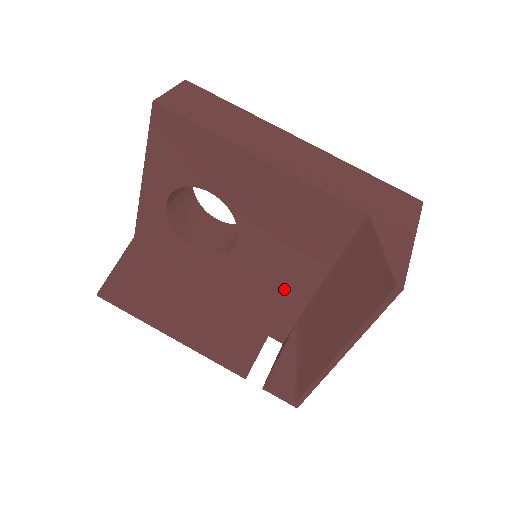
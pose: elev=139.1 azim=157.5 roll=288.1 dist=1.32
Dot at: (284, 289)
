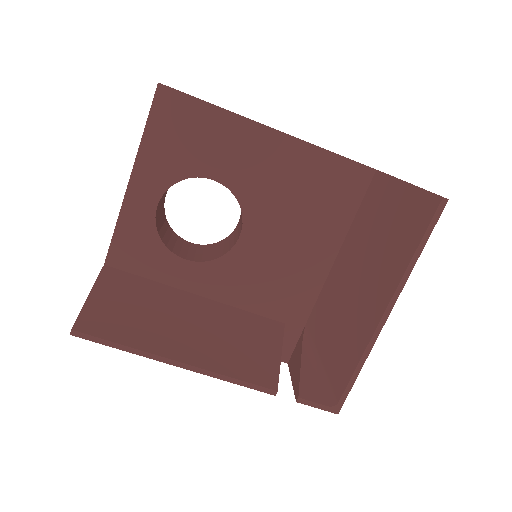
Dot at: (292, 284)
